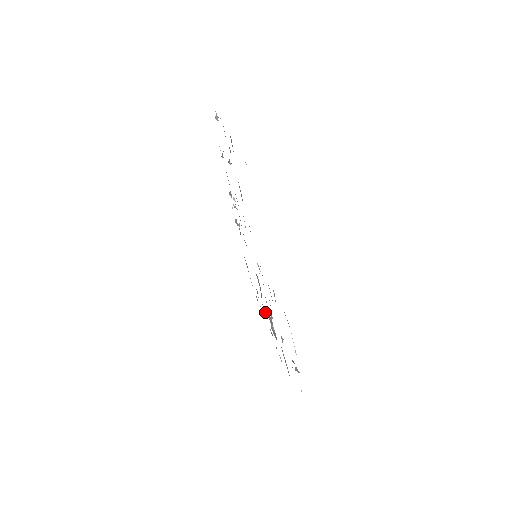
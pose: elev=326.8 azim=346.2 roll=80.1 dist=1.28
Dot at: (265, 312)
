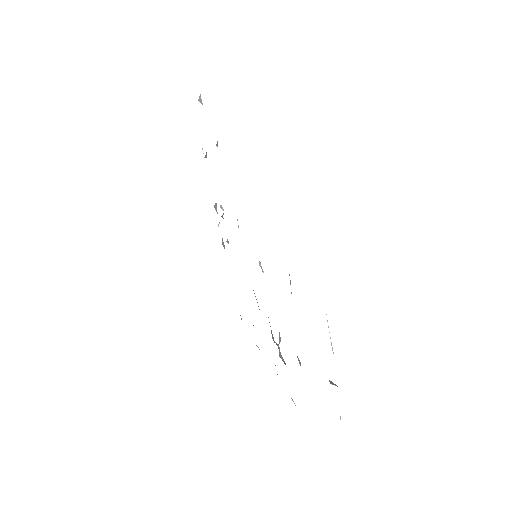
Dot at: occluded
